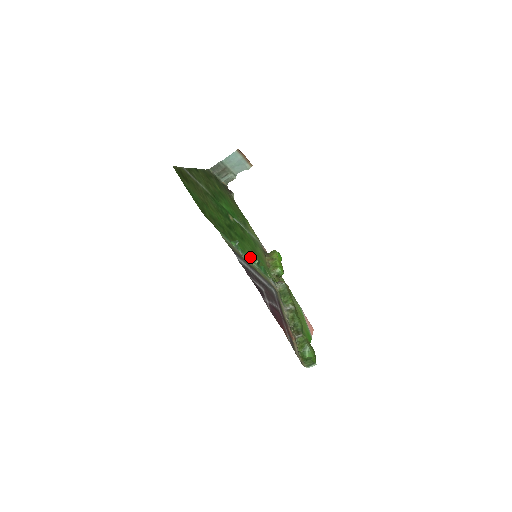
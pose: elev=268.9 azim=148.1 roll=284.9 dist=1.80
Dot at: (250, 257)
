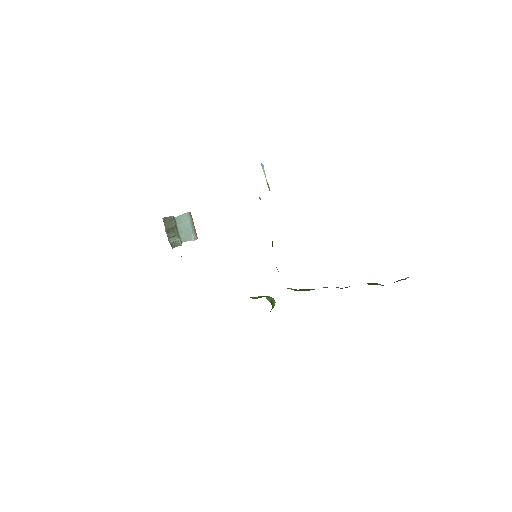
Dot at: occluded
